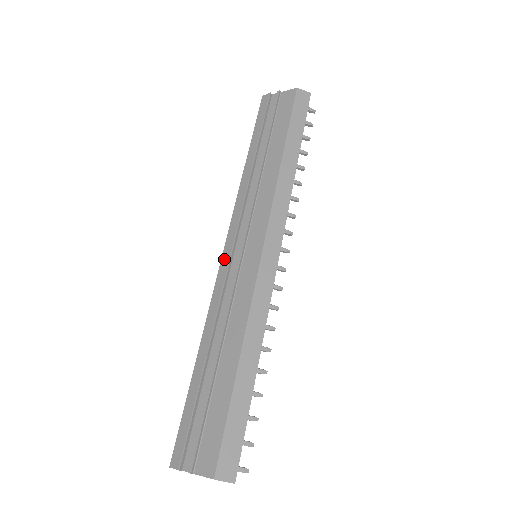
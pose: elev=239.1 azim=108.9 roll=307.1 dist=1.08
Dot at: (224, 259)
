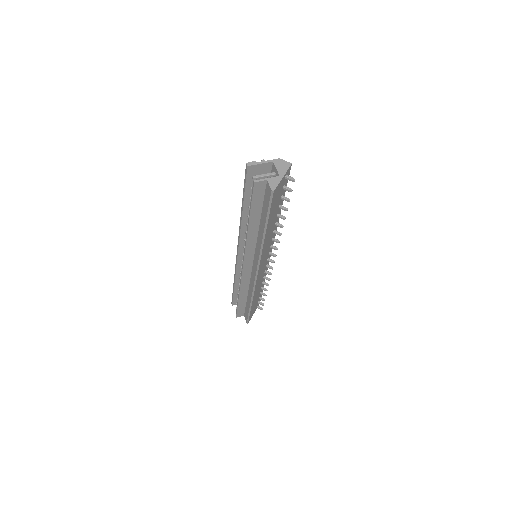
Dot at: occluded
